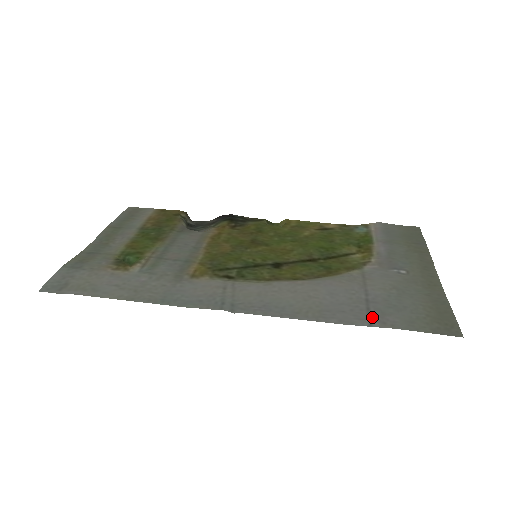
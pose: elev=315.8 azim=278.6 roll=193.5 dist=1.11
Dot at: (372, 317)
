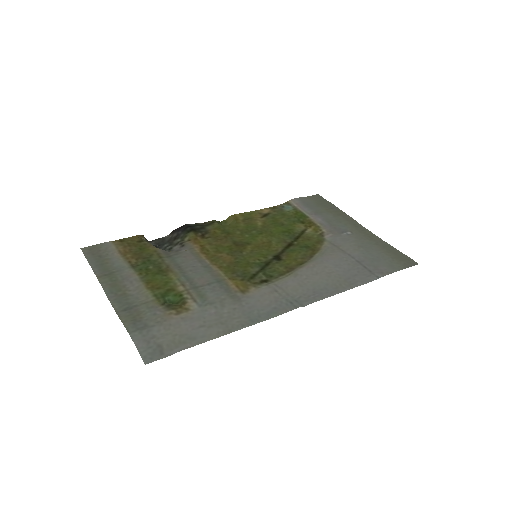
Dot at: (373, 272)
